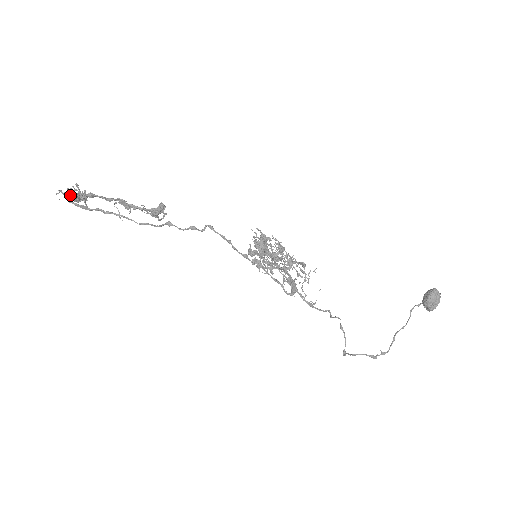
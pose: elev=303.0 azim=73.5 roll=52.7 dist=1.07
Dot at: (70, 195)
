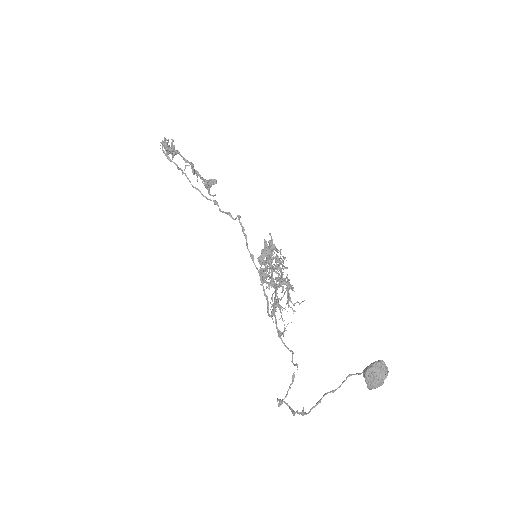
Dot at: (163, 143)
